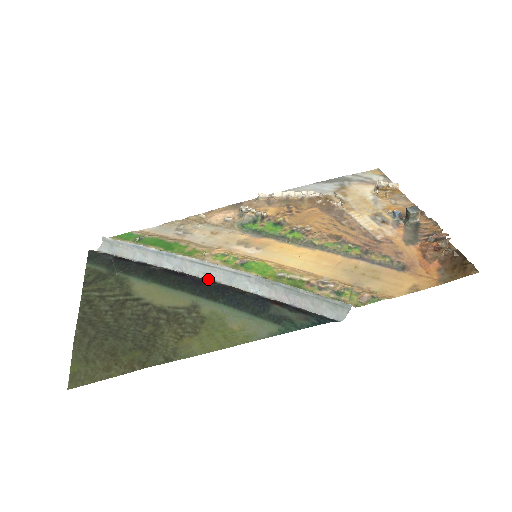
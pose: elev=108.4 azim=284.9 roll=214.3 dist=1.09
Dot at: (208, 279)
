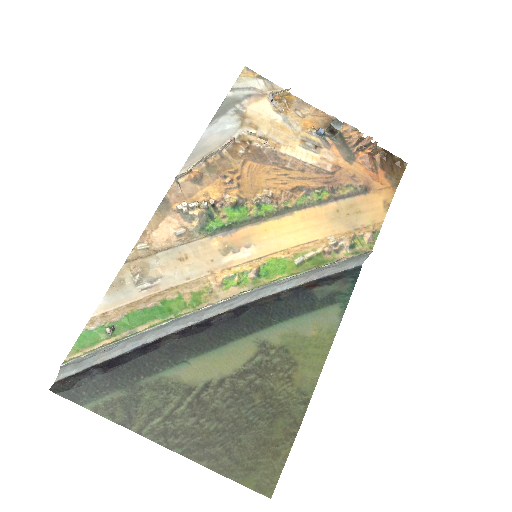
Dot at: (232, 309)
